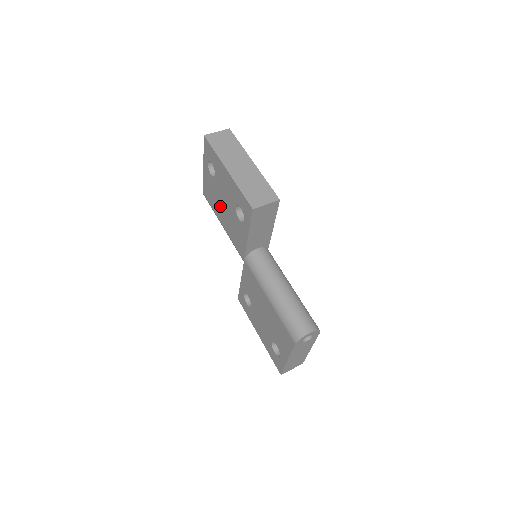
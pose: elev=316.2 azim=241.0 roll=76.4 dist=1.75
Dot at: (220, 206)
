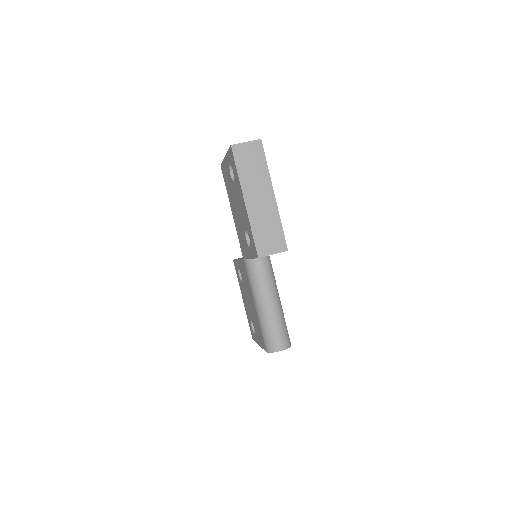
Dot at: (233, 202)
